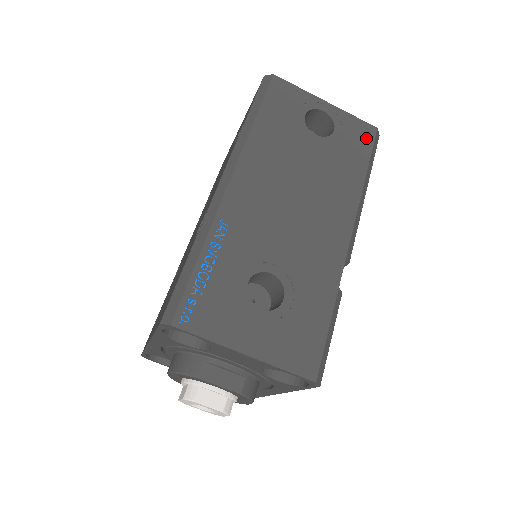
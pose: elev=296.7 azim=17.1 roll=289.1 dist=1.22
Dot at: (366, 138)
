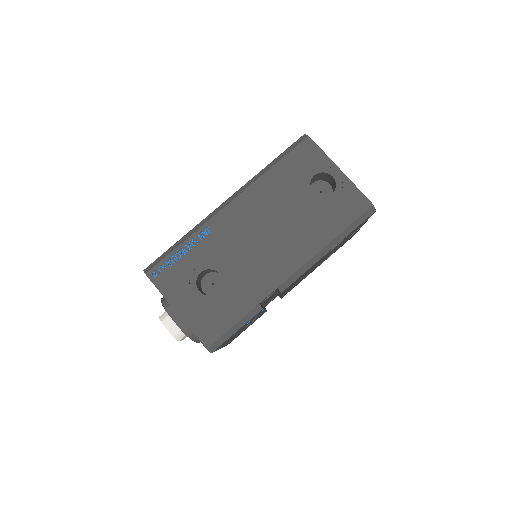
Dot at: (356, 209)
